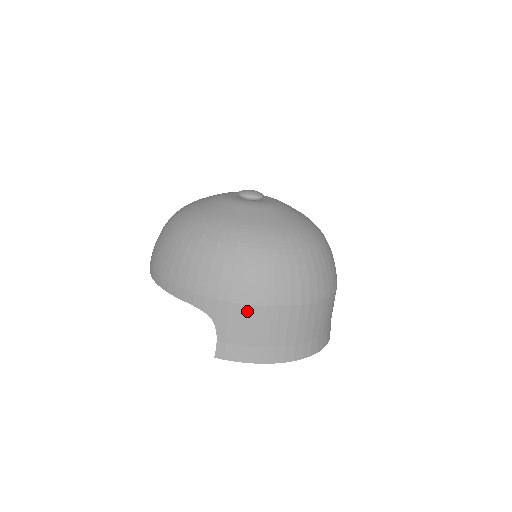
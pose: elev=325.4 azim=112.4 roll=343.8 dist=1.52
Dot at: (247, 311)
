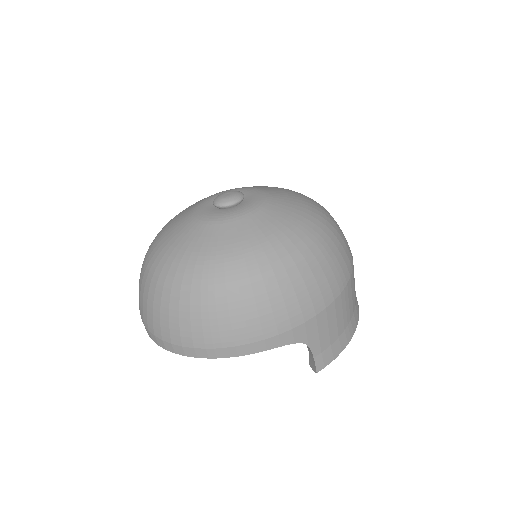
Dot at: (330, 310)
